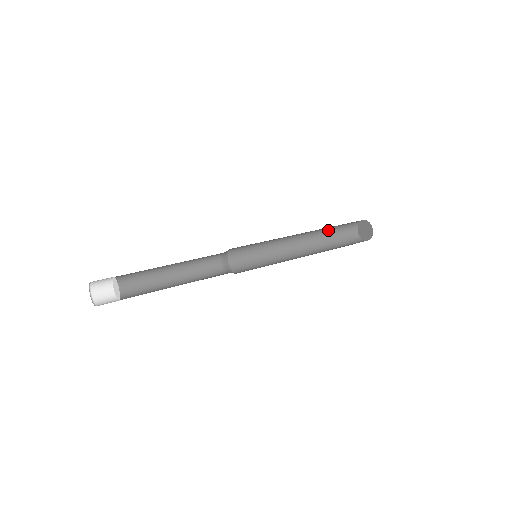
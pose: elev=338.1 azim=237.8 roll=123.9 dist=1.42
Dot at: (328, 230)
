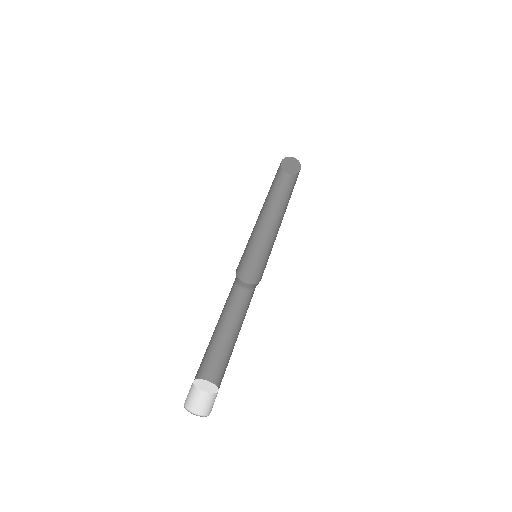
Dot at: (270, 189)
